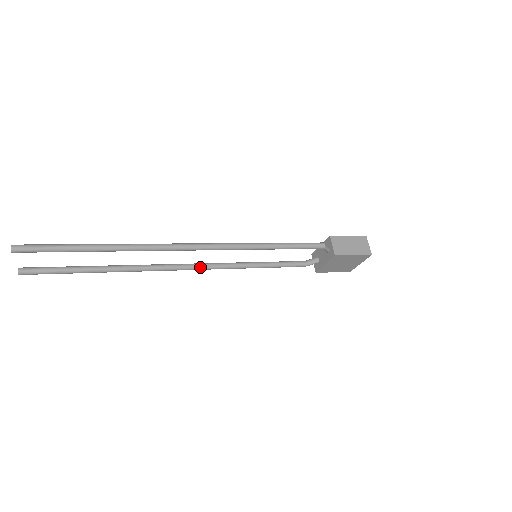
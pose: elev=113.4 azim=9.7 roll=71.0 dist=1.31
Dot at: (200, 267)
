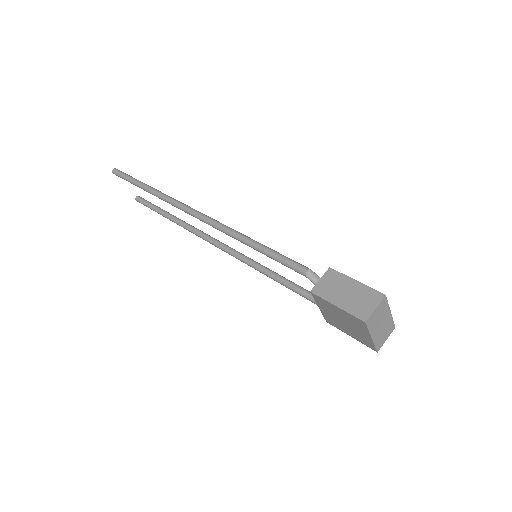
Dot at: (224, 248)
